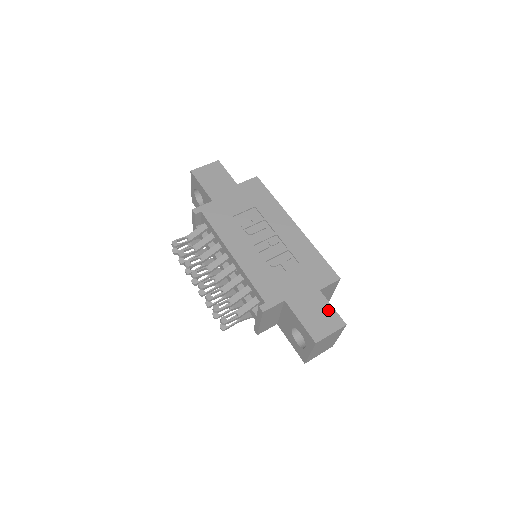
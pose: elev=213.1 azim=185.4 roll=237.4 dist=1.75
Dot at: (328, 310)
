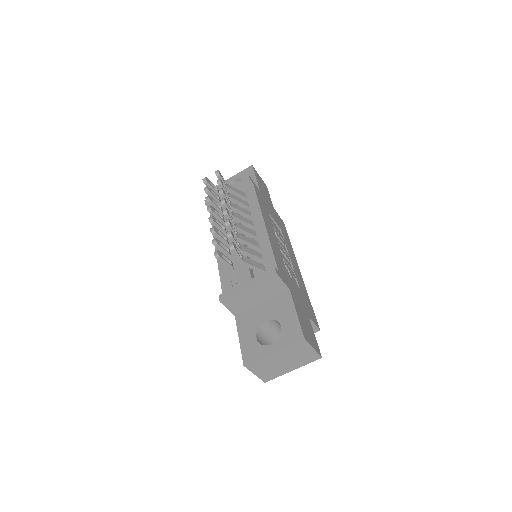
Dot at: (313, 333)
